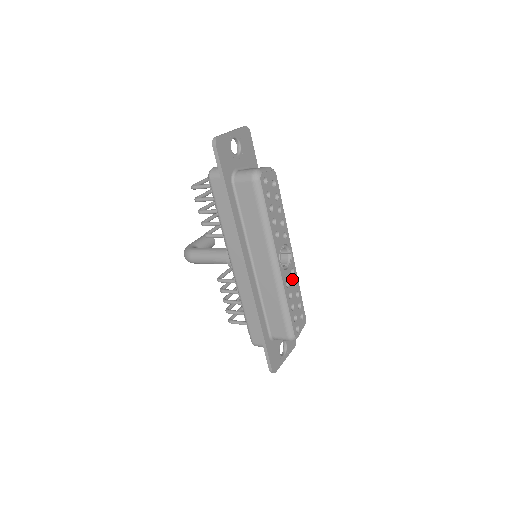
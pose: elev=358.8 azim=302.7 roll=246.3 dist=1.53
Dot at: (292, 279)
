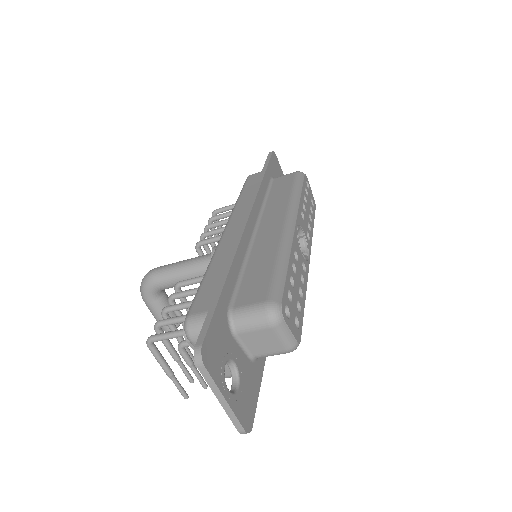
Dot at: (301, 270)
